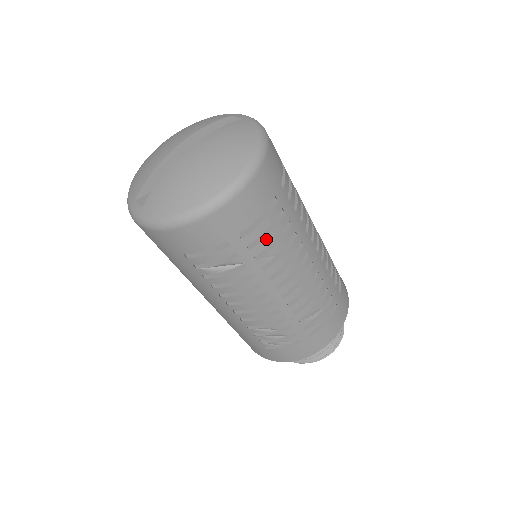
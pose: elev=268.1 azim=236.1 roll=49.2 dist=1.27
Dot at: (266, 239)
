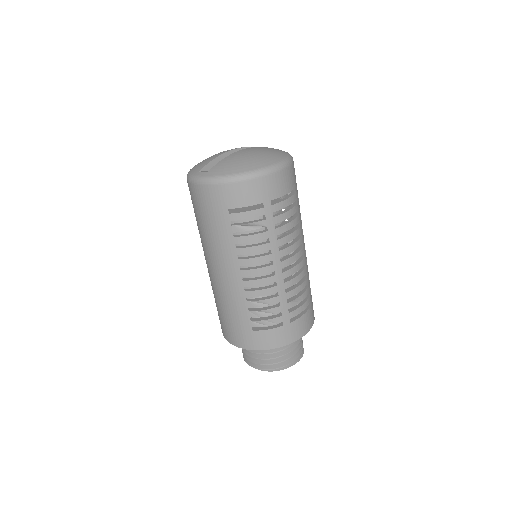
Dot at: (284, 214)
